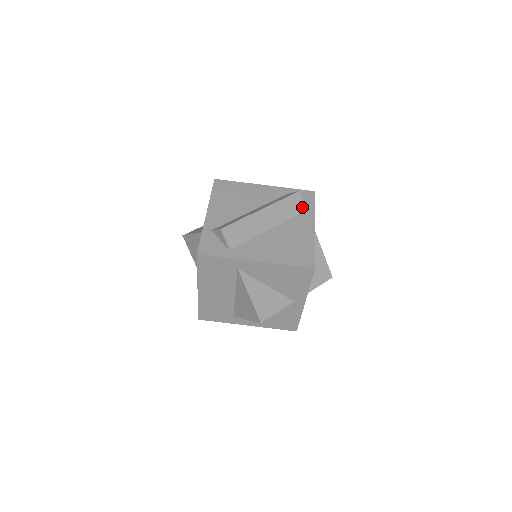
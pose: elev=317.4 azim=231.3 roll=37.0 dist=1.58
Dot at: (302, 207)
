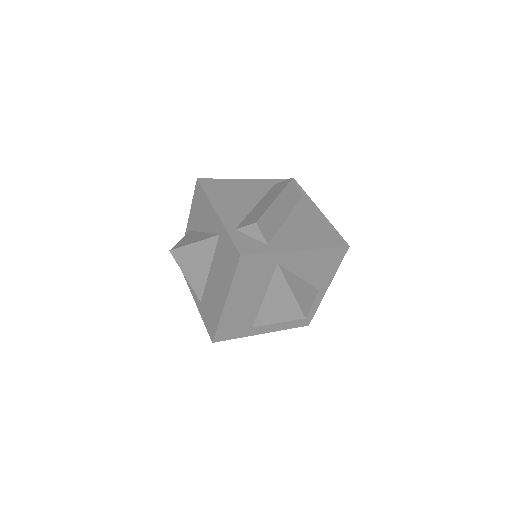
Dot at: (298, 194)
